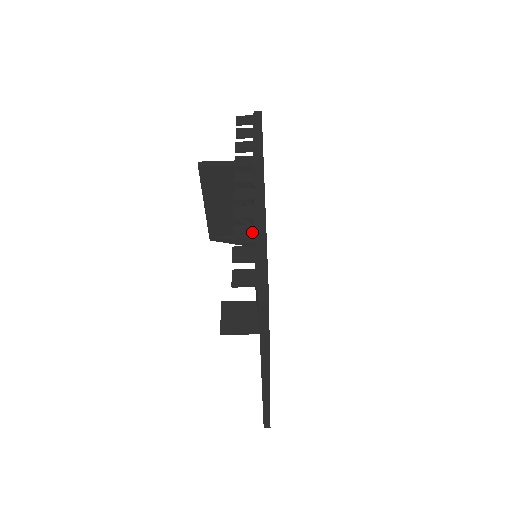
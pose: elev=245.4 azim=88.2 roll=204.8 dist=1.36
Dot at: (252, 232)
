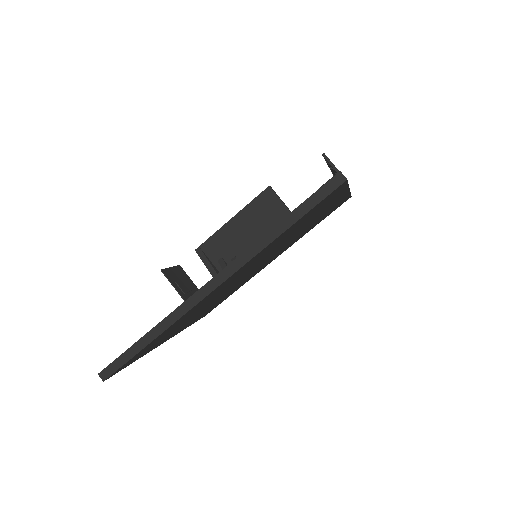
Dot at: occluded
